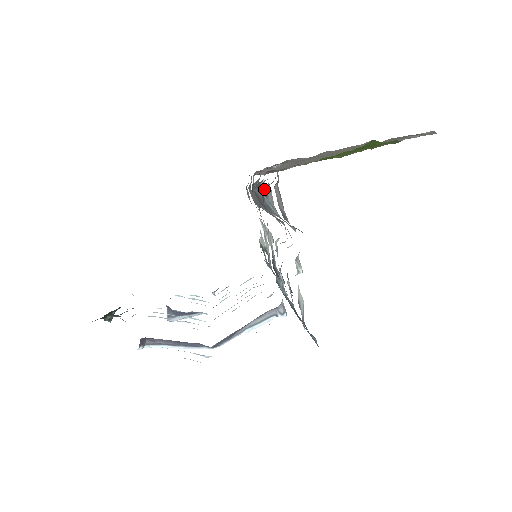
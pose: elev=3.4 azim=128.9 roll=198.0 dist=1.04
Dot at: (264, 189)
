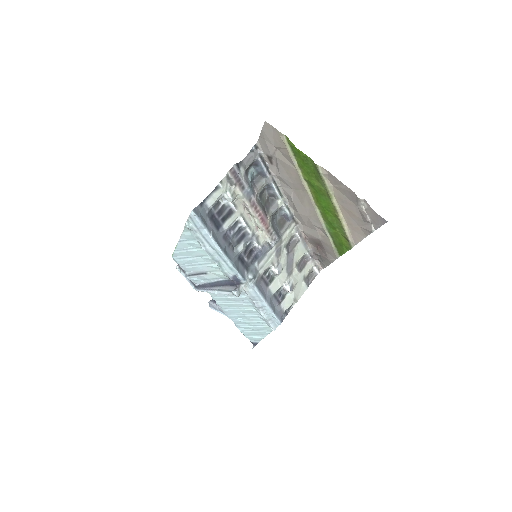
Dot at: (260, 177)
